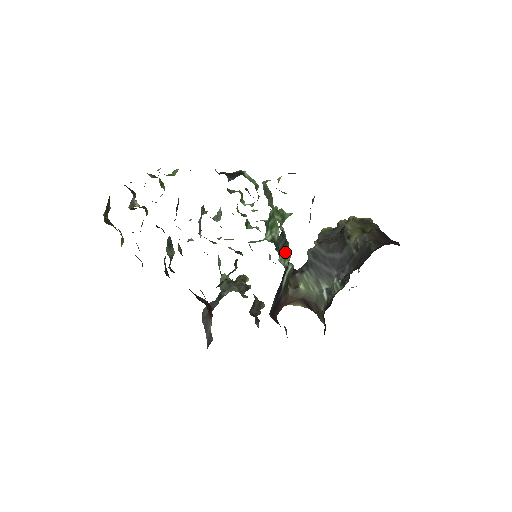
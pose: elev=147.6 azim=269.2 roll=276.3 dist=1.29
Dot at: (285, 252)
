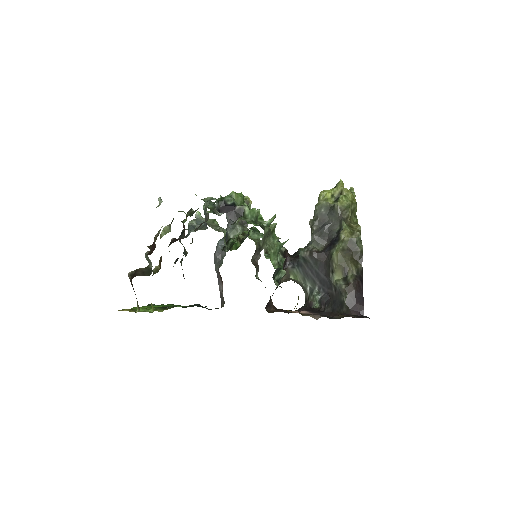
Dot at: (279, 272)
